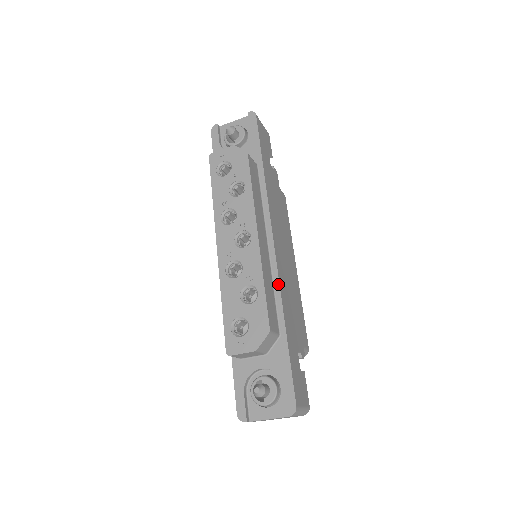
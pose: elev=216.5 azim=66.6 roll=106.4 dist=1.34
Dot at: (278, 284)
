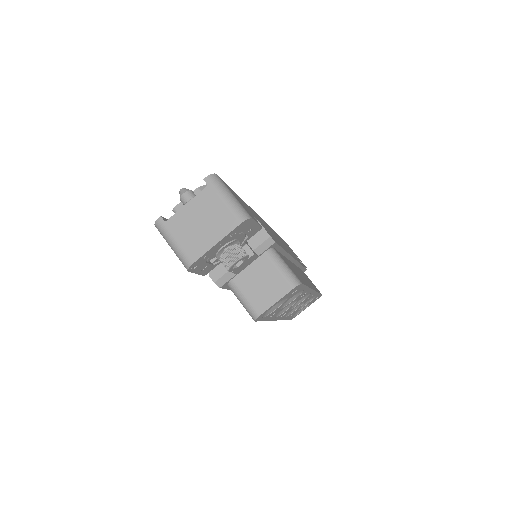
Dot at: occluded
